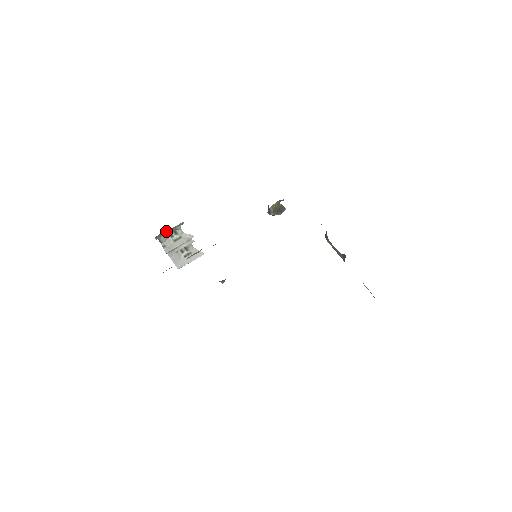
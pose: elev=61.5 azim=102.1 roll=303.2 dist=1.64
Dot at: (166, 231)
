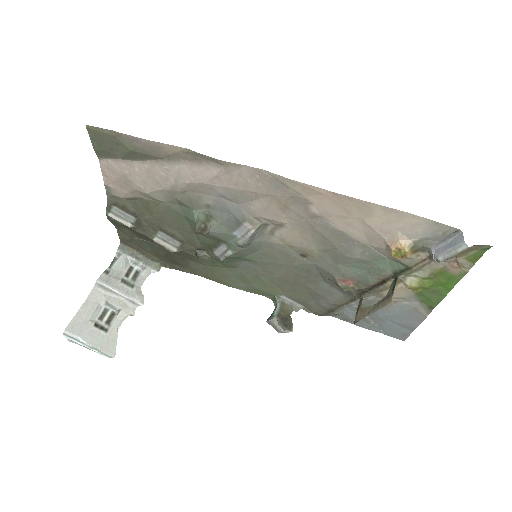
Dot at: (137, 255)
